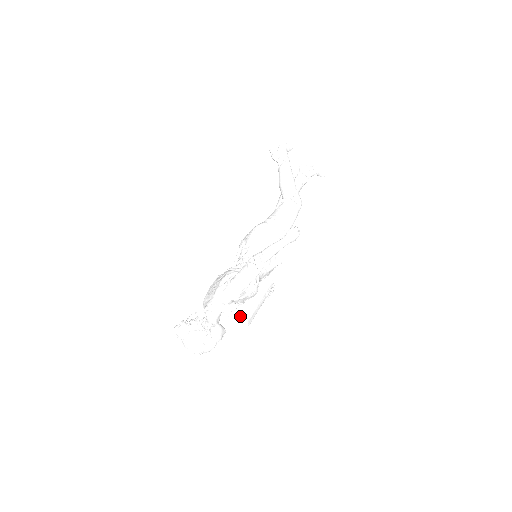
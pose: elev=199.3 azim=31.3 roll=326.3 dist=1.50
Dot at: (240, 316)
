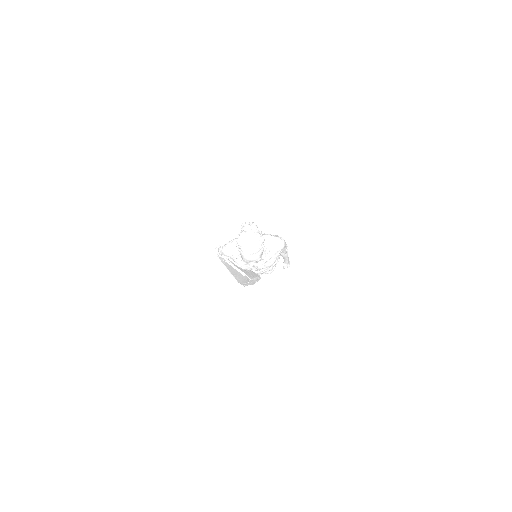
Dot at: (246, 273)
